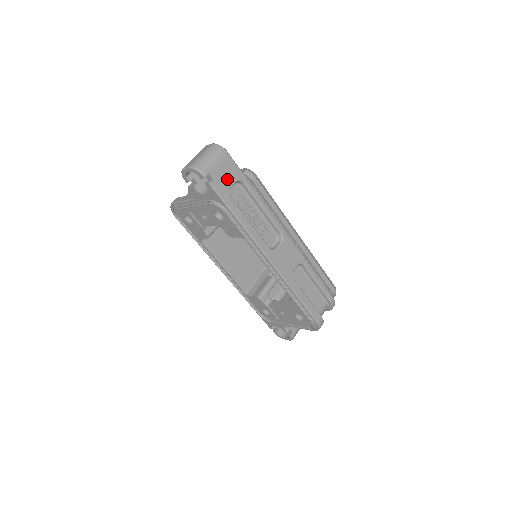
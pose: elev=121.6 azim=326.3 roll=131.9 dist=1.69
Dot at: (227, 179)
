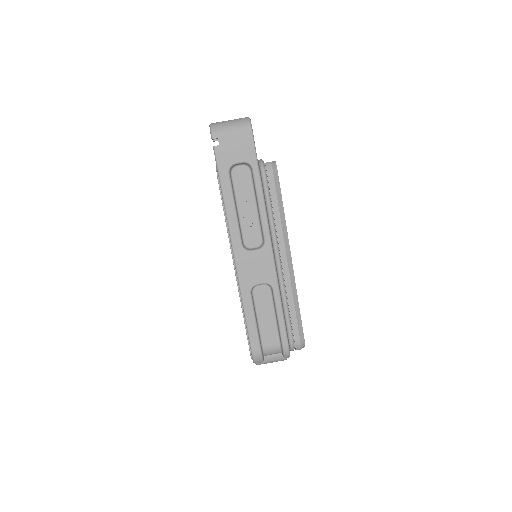
Dot at: (235, 154)
